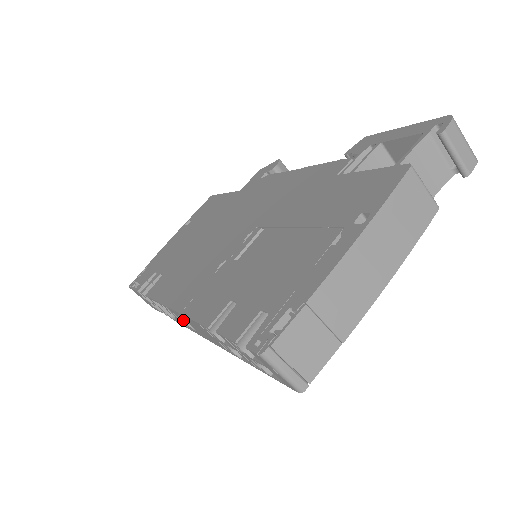
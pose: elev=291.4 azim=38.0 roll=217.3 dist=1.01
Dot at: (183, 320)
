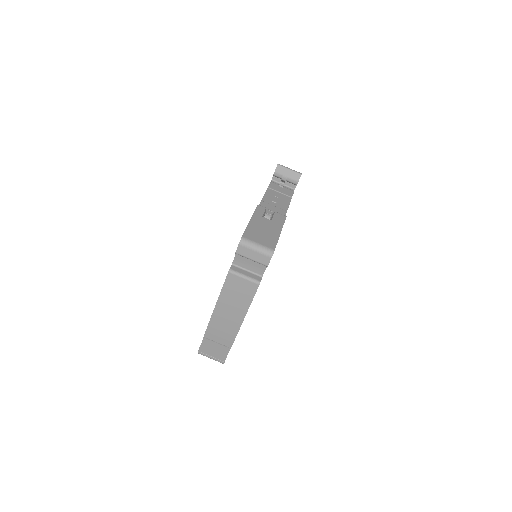
Dot at: occluded
